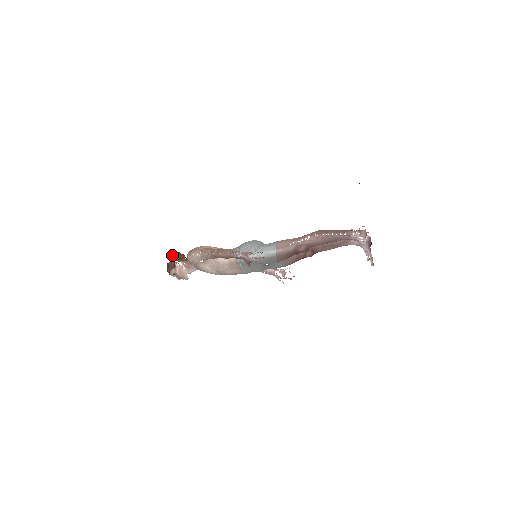
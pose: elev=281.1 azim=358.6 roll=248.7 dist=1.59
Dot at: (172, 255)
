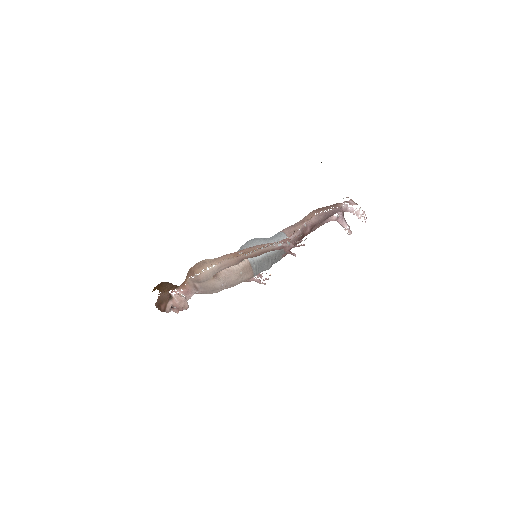
Dot at: (160, 286)
